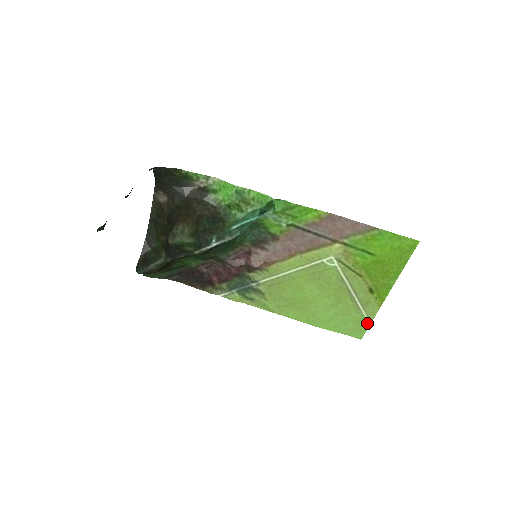
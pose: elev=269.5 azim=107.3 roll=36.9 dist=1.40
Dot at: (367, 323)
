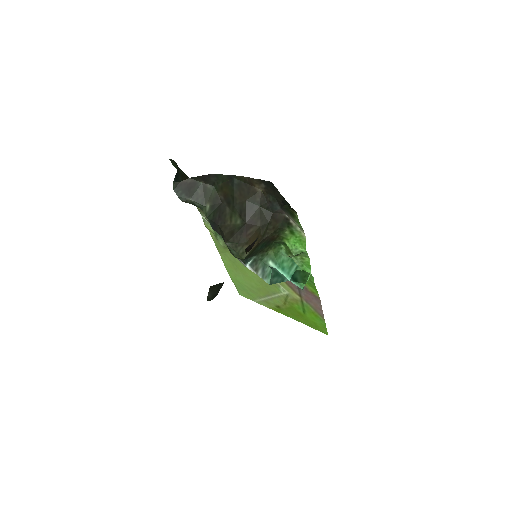
Dot at: (254, 300)
